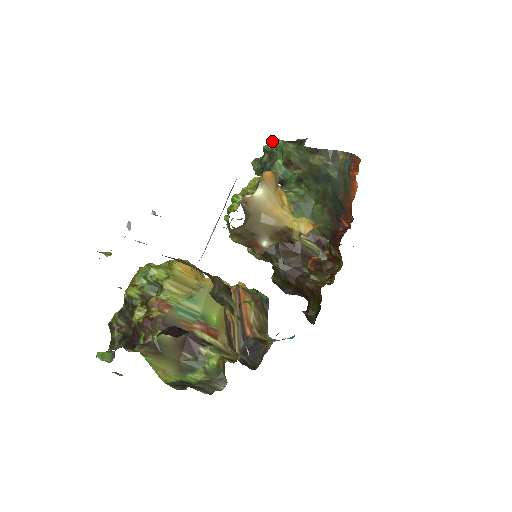
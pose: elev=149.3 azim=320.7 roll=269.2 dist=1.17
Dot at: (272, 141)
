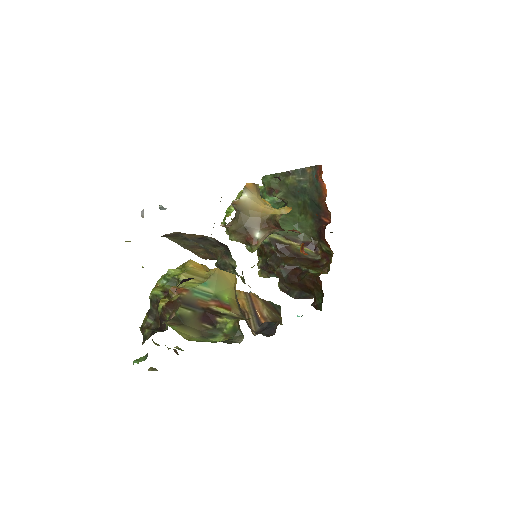
Dot at: occluded
